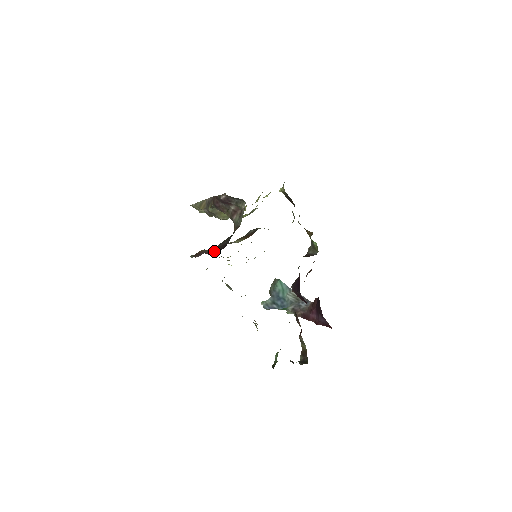
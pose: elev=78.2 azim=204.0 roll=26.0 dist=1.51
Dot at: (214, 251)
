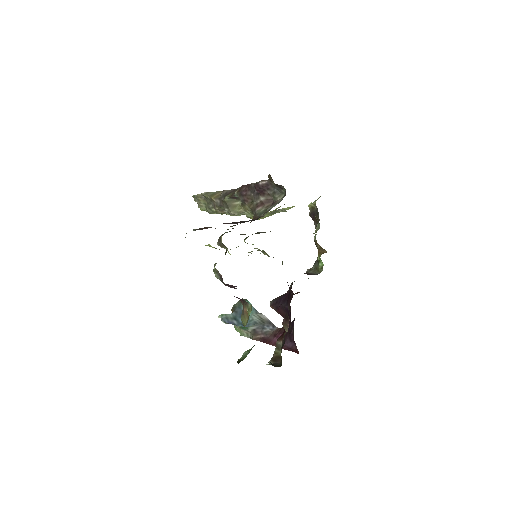
Dot at: (238, 222)
